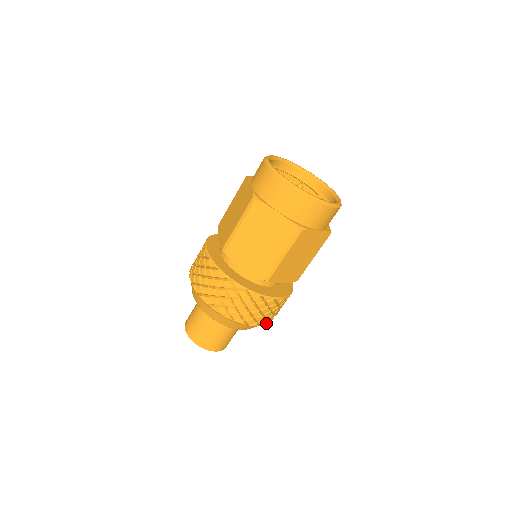
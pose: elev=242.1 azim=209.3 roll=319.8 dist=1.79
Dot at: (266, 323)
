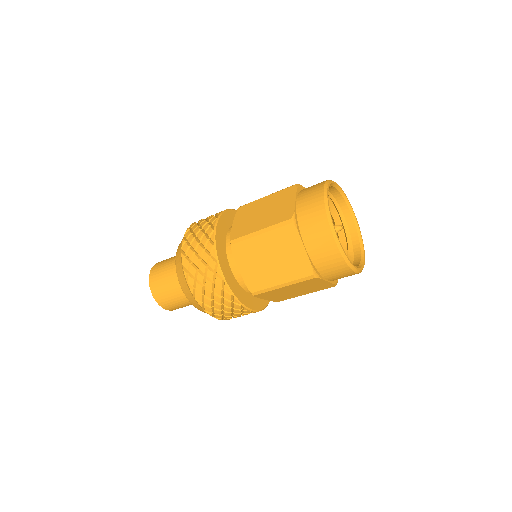
Dot at: occluded
